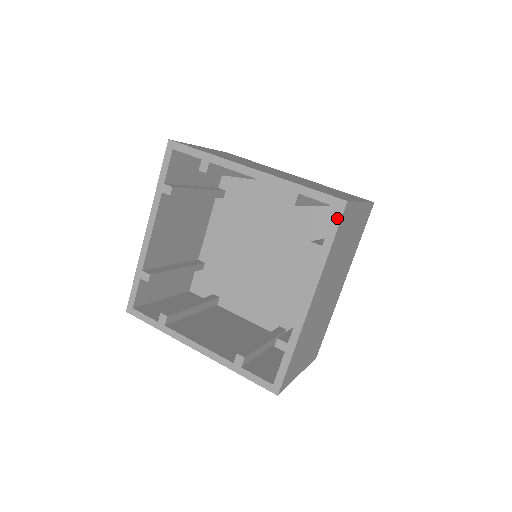
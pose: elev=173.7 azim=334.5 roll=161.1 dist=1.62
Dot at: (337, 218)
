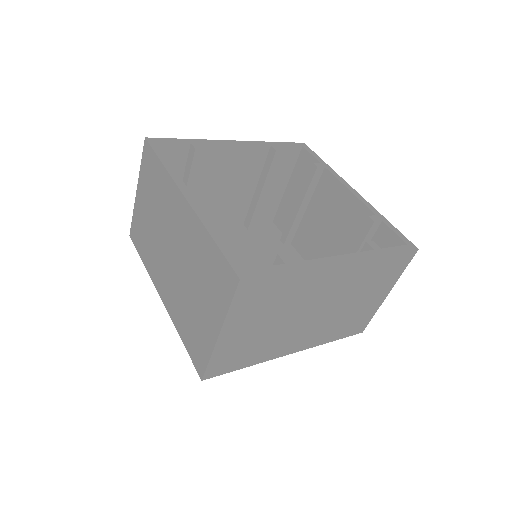
Dot at: (309, 150)
